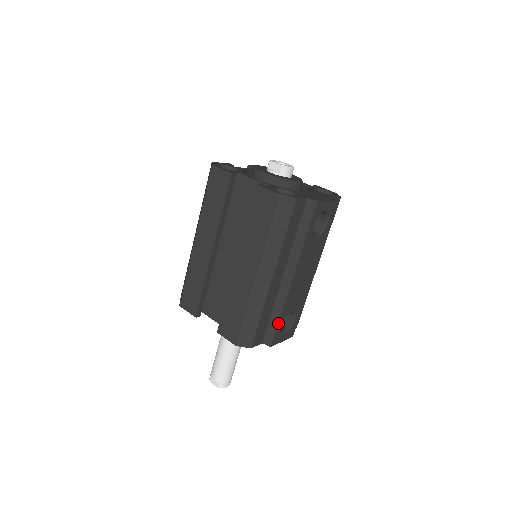
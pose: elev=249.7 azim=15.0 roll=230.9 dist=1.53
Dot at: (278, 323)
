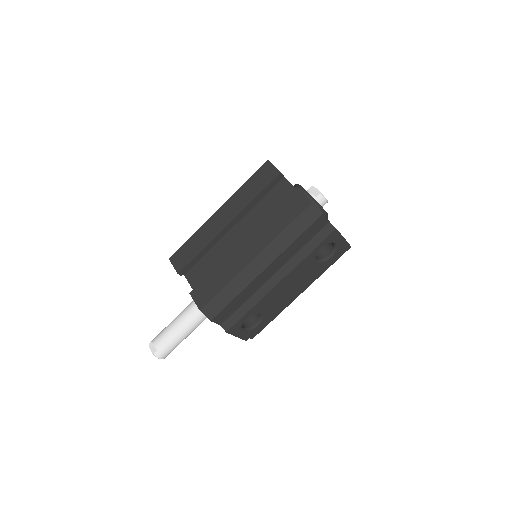
Dot at: (245, 314)
